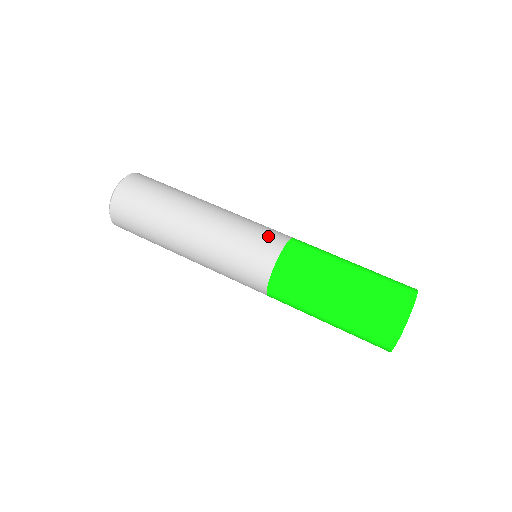
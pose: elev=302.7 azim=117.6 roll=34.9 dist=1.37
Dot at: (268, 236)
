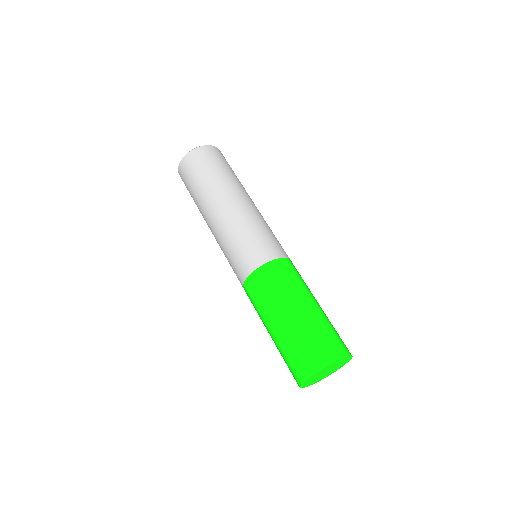
Dot at: (254, 252)
